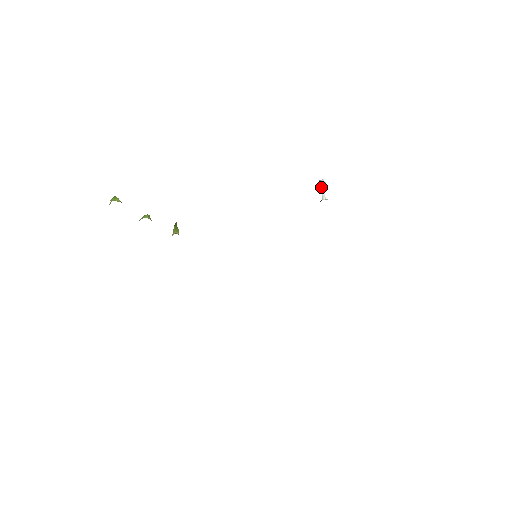
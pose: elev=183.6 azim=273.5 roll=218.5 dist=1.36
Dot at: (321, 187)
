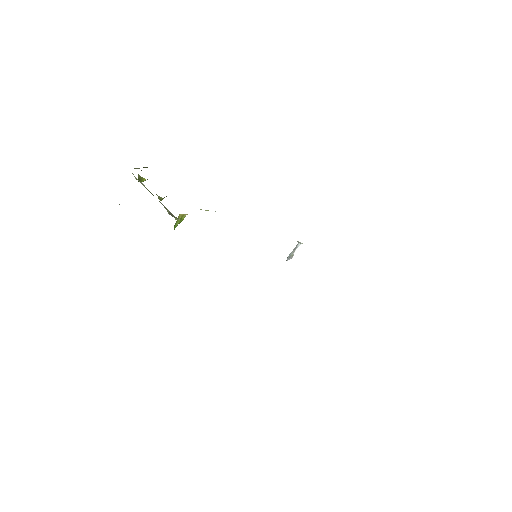
Dot at: (292, 251)
